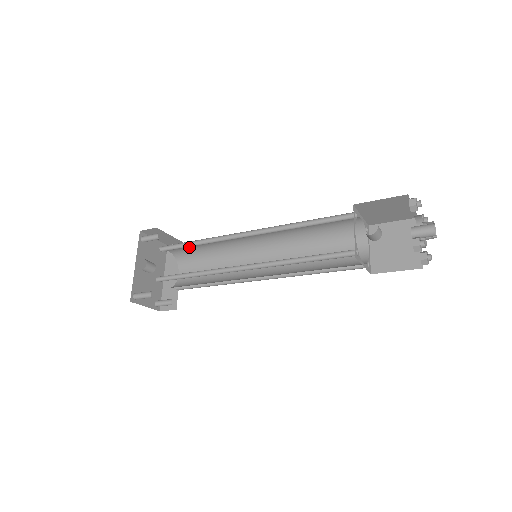
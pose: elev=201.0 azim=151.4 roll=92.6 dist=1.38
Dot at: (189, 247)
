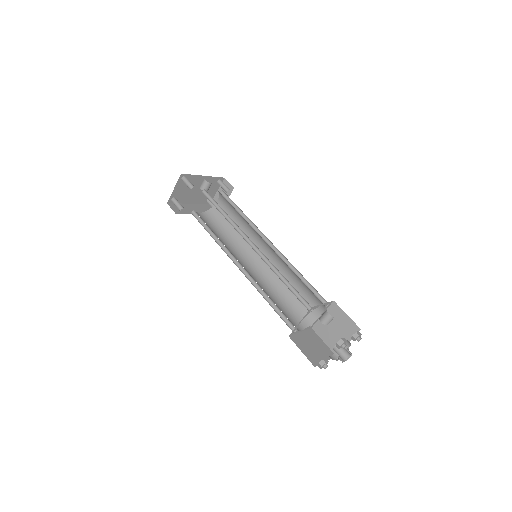
Dot at: (230, 213)
